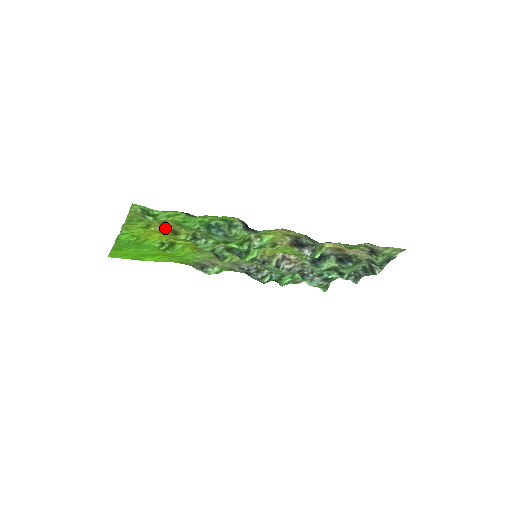
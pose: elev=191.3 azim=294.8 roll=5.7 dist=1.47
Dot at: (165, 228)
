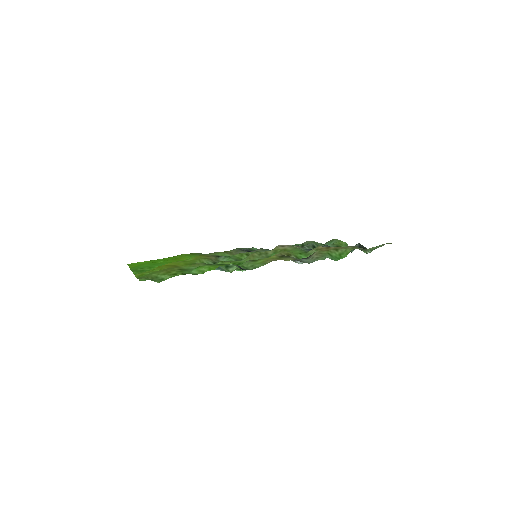
Dot at: occluded
